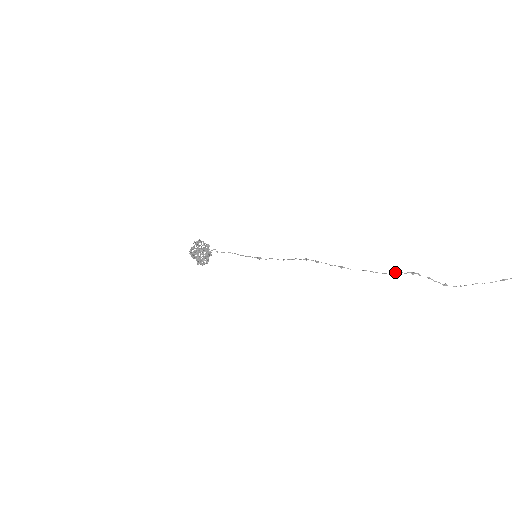
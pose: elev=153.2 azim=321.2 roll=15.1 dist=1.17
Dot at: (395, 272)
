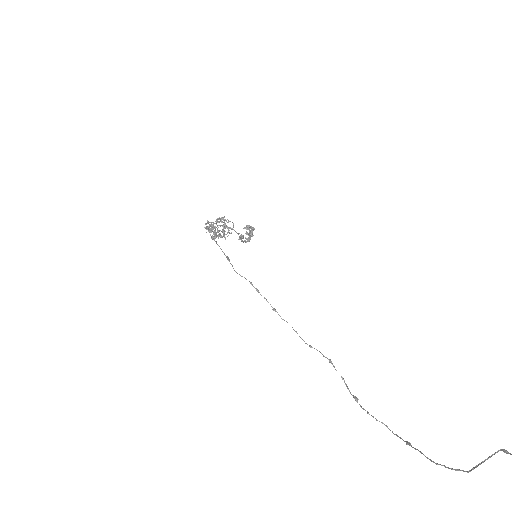
Dot at: occluded
